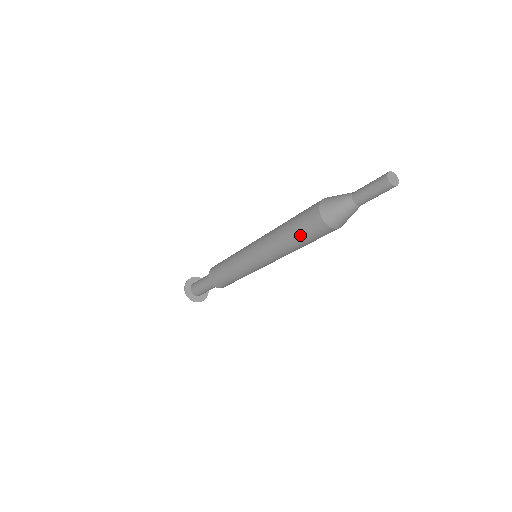
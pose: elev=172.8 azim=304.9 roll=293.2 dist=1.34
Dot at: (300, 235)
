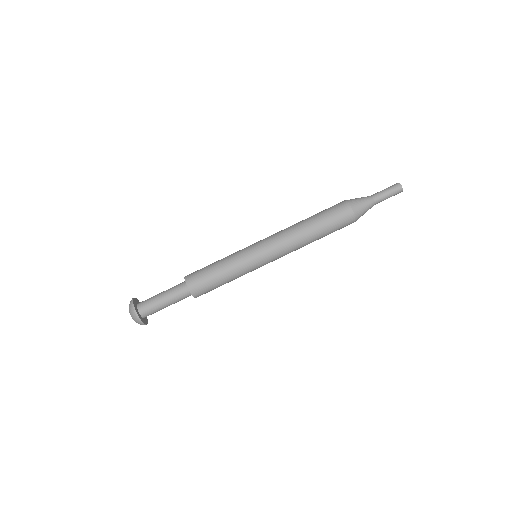
Dot at: (329, 228)
